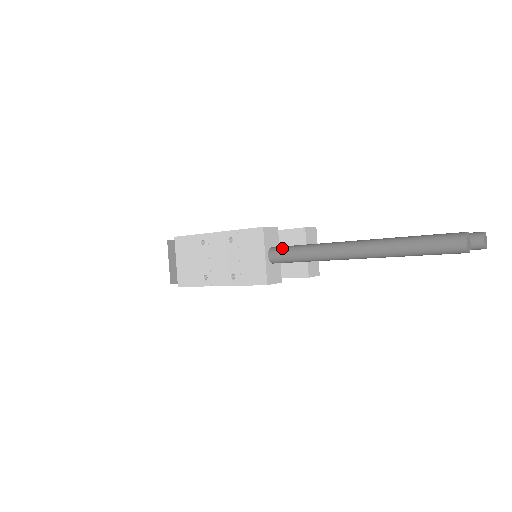
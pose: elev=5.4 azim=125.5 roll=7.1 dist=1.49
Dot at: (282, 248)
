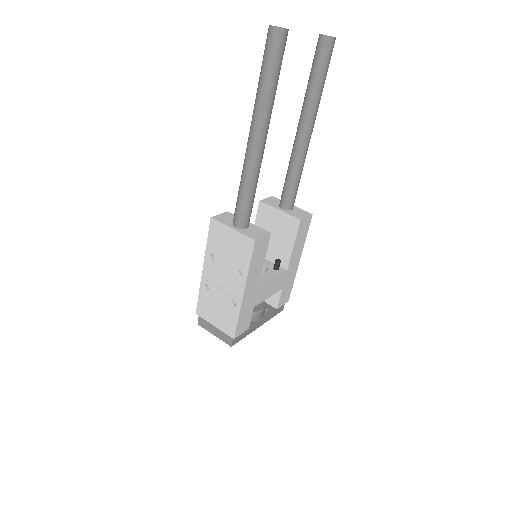
Dot at: (235, 210)
